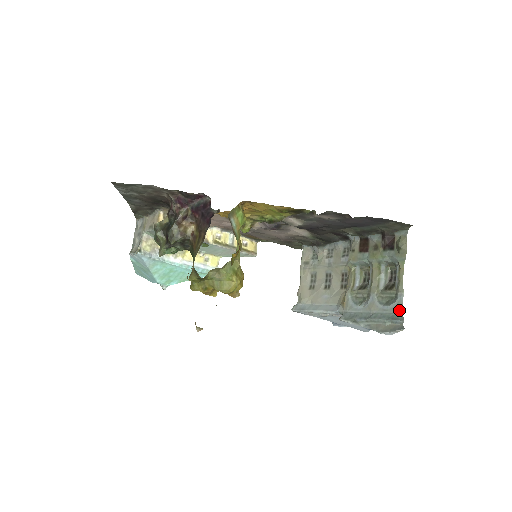
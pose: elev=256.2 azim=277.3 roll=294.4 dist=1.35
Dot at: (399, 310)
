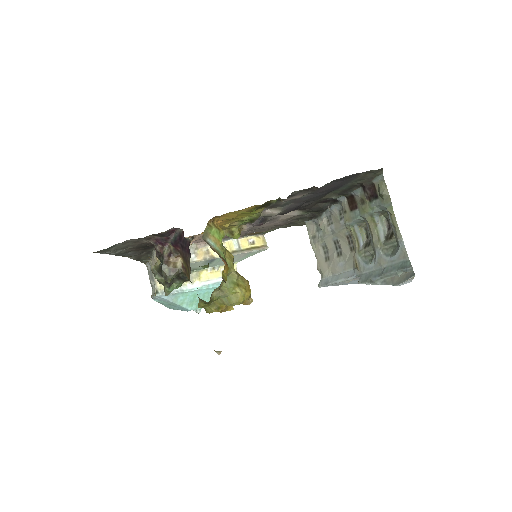
Dot at: (405, 257)
